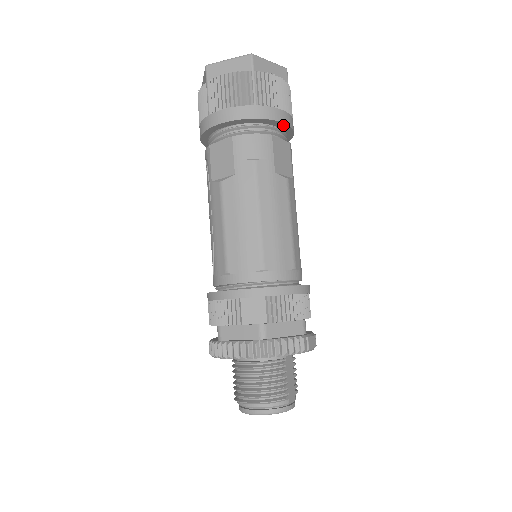
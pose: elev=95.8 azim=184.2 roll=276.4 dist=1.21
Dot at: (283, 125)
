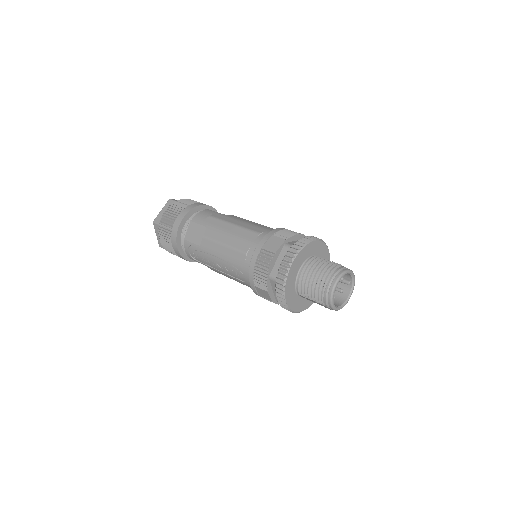
Dot at: (210, 208)
